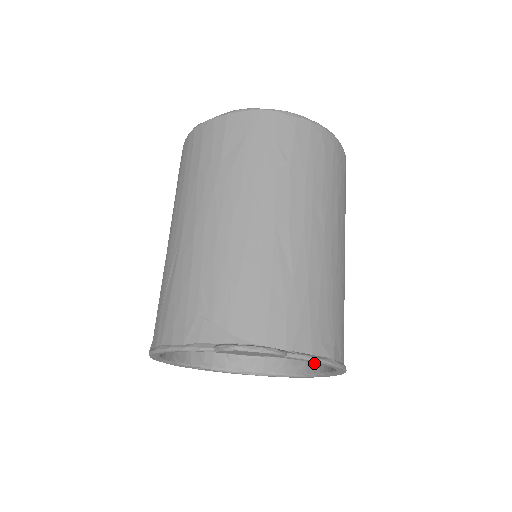
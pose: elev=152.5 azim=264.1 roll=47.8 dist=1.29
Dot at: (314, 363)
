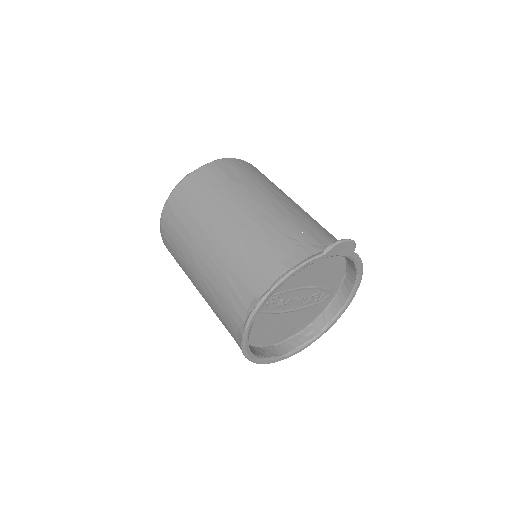
Dot at: (321, 320)
